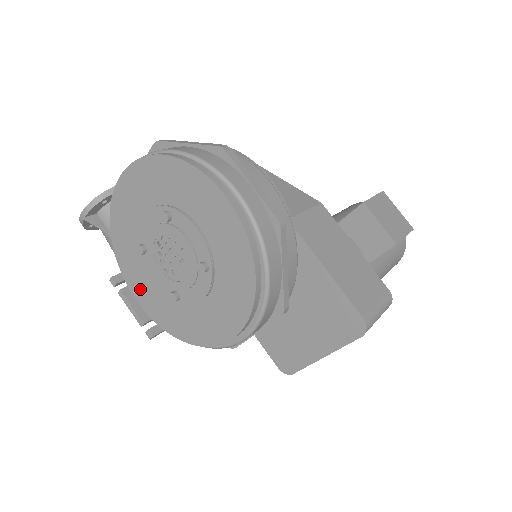
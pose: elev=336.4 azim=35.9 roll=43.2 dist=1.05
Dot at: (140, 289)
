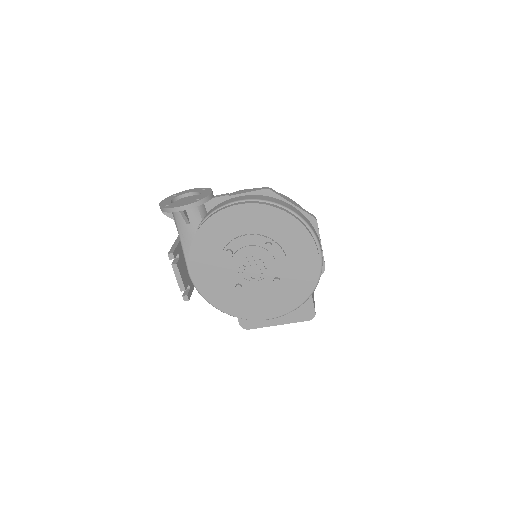
Dot at: (202, 271)
